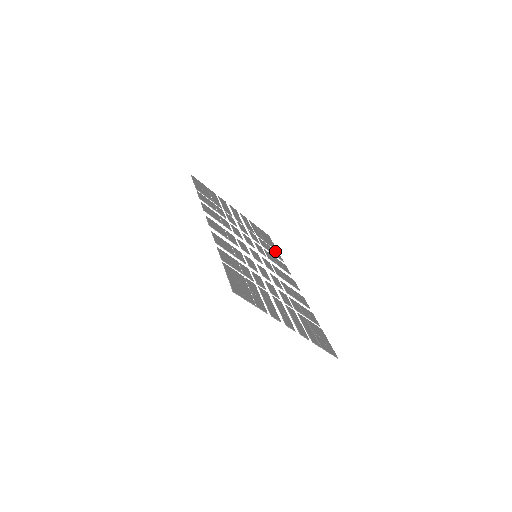
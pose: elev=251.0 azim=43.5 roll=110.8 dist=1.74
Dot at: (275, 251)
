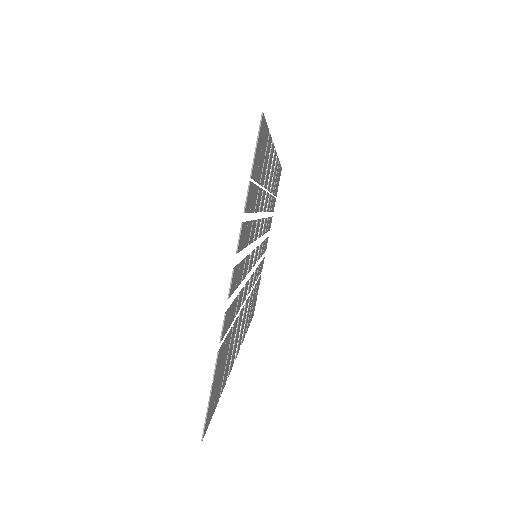
Dot at: occluded
